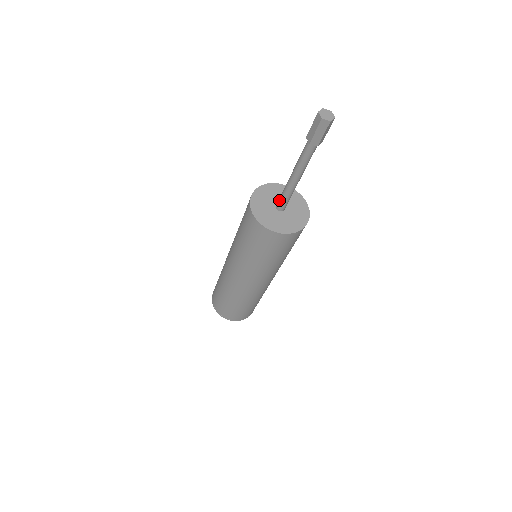
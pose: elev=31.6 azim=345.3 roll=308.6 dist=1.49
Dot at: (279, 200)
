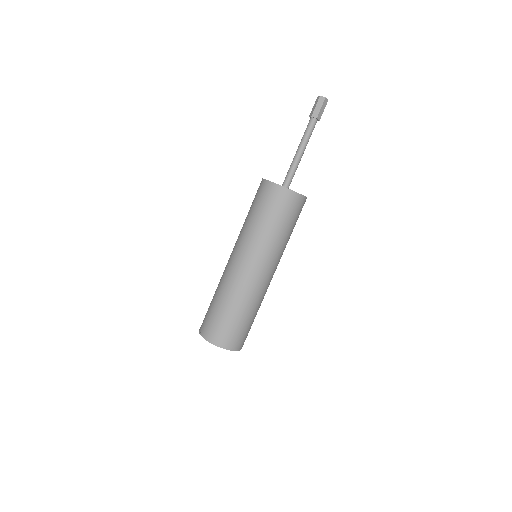
Dot at: (285, 178)
